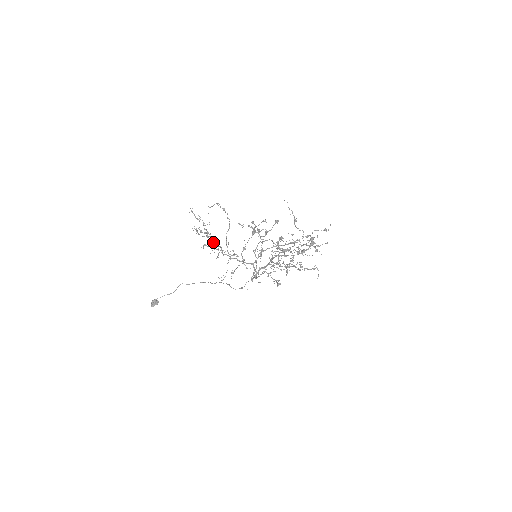
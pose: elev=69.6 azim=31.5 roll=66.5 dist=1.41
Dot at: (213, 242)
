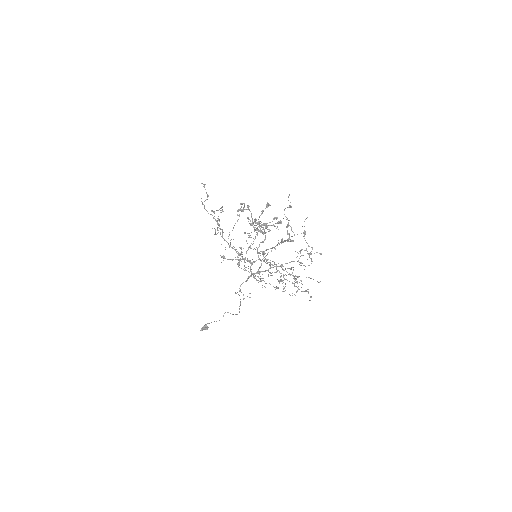
Dot at: occluded
